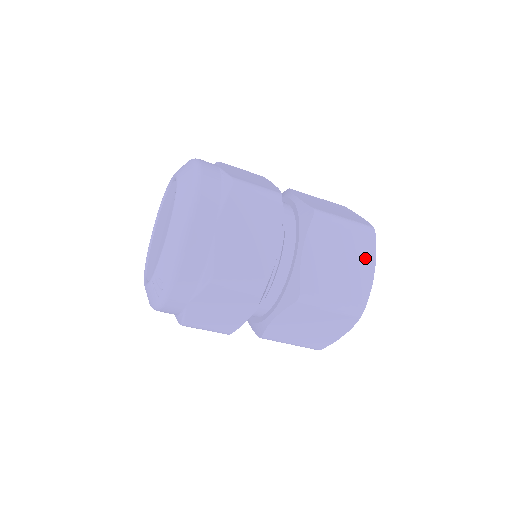
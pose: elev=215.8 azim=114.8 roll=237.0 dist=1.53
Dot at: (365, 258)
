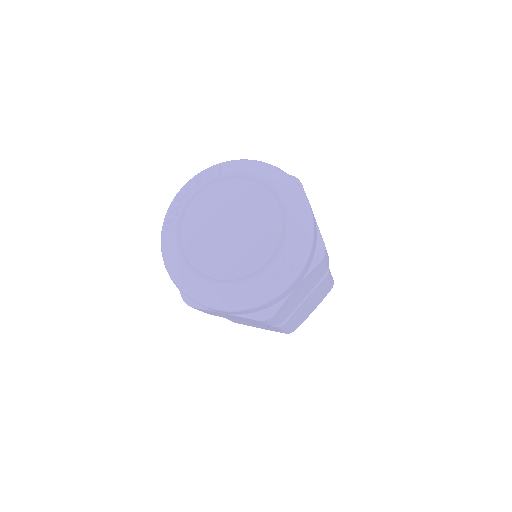
Dot at: occluded
